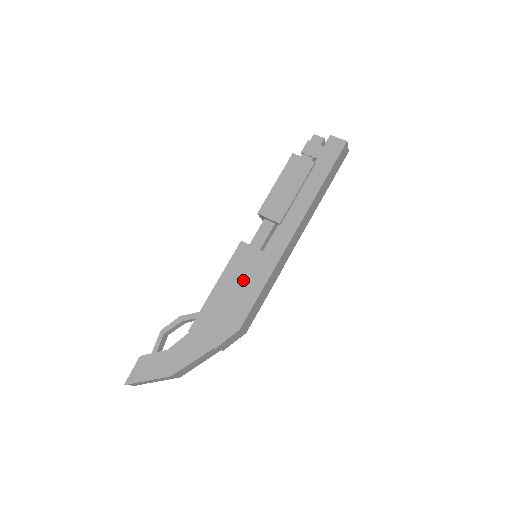
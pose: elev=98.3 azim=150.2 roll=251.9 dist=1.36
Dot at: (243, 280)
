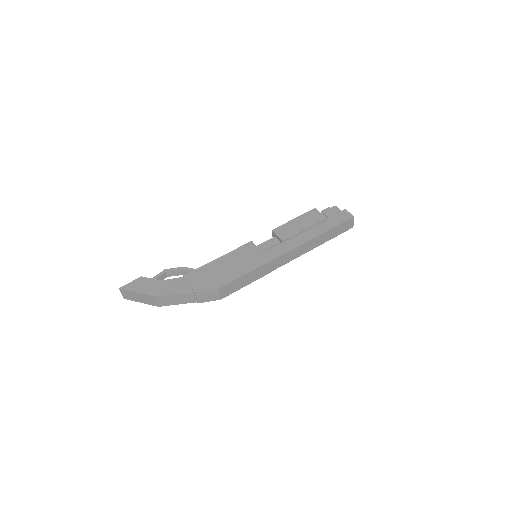
Dot at: (239, 262)
